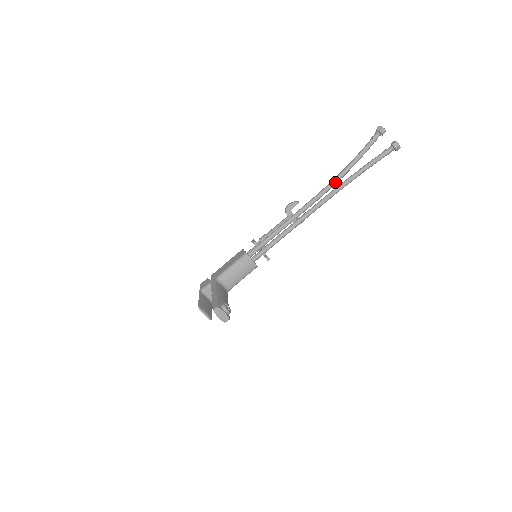
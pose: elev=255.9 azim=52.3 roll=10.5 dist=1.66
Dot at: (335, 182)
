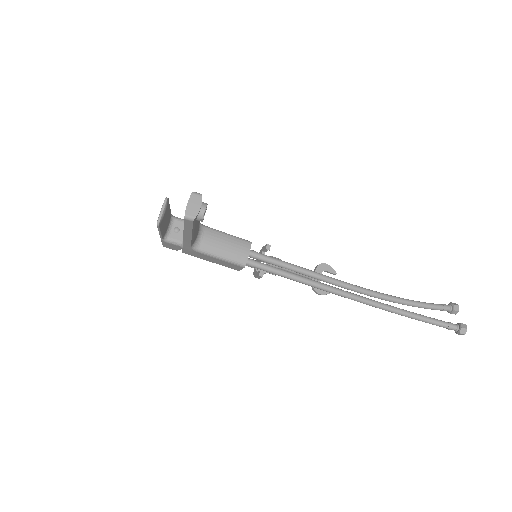
Dot at: (383, 296)
